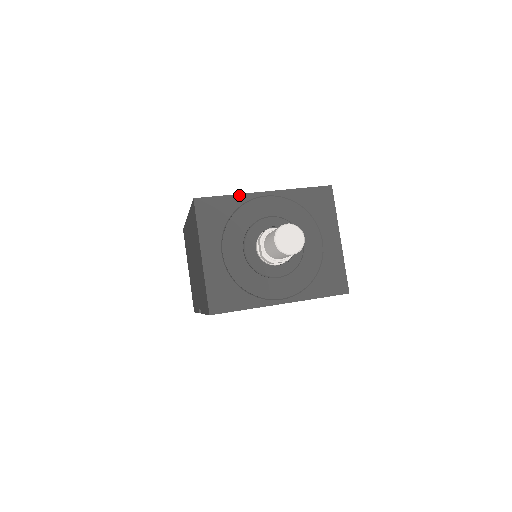
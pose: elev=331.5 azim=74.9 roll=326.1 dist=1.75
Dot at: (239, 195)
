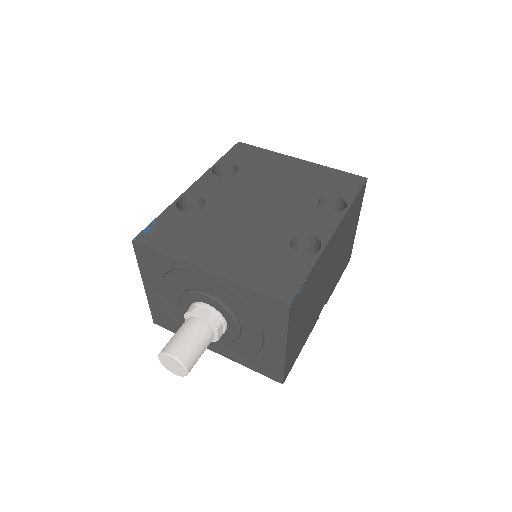
Dot at: (176, 259)
